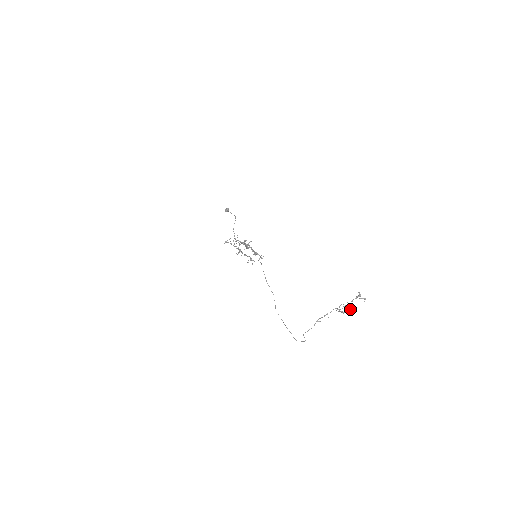
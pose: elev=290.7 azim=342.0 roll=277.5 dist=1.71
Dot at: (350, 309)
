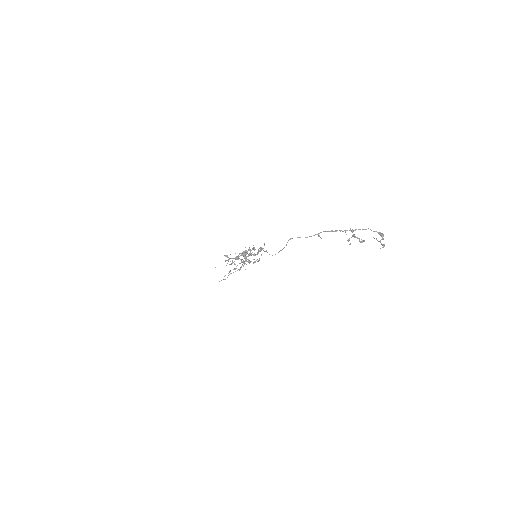
Dot at: (364, 240)
